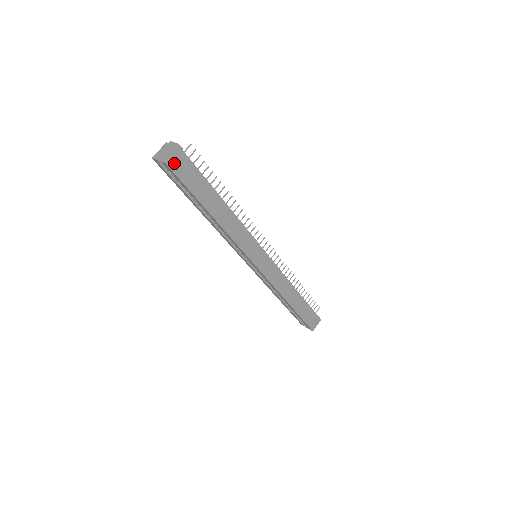
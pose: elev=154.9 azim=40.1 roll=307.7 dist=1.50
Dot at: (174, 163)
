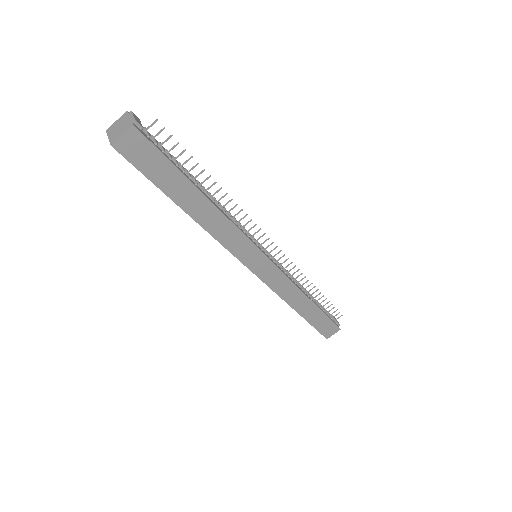
Dot at: (125, 146)
